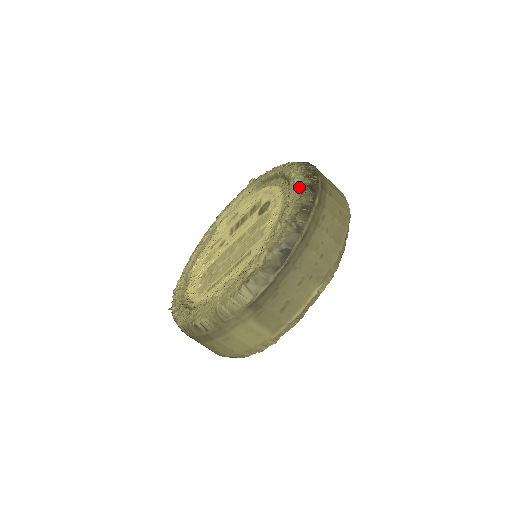
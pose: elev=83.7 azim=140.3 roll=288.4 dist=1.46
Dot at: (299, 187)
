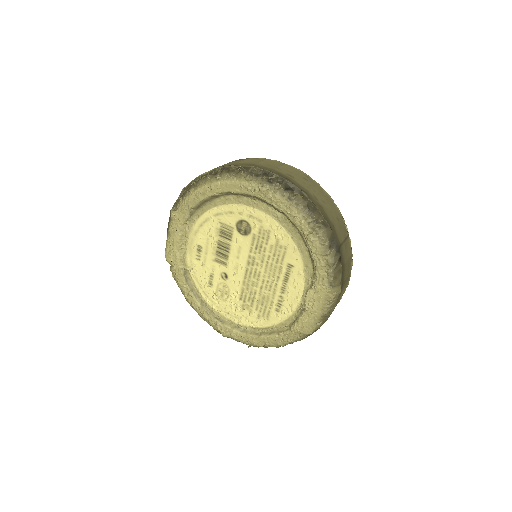
Dot at: (281, 197)
